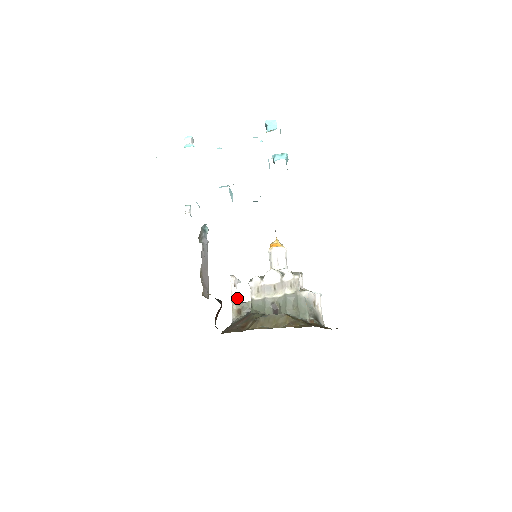
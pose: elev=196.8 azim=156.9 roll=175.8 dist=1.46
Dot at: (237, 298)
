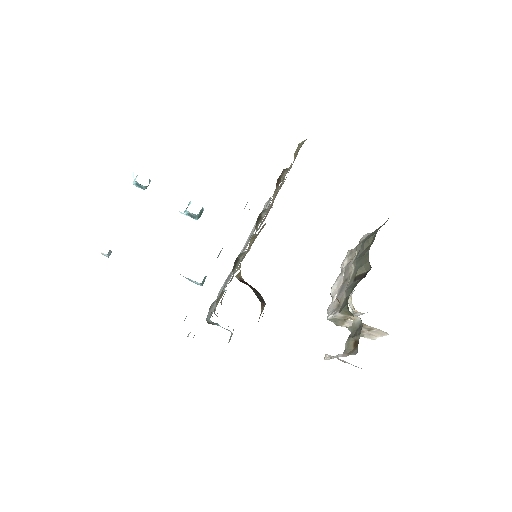
Dot at: occluded
